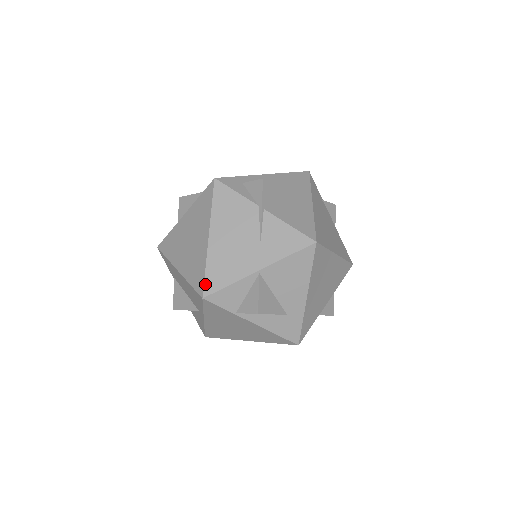
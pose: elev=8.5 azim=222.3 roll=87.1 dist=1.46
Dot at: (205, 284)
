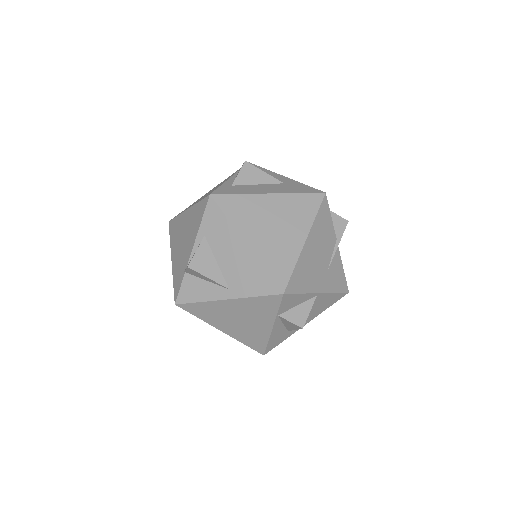
Dot at: (290, 282)
